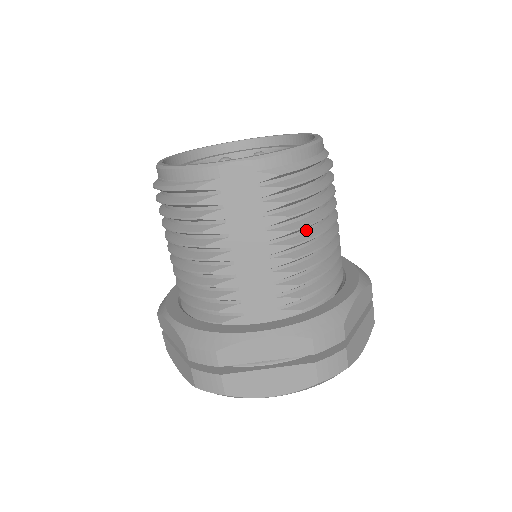
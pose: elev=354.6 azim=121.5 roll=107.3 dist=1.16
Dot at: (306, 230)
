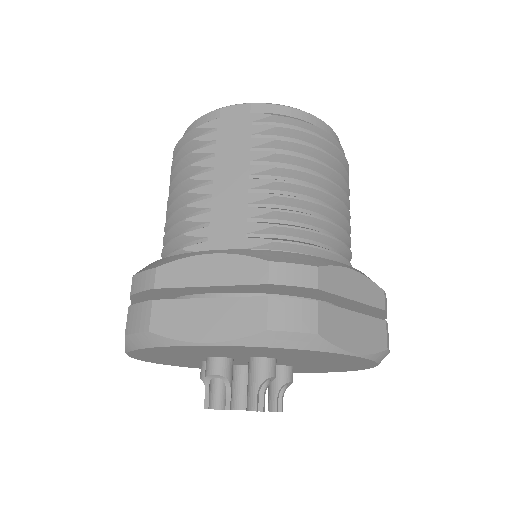
Dot at: (297, 181)
